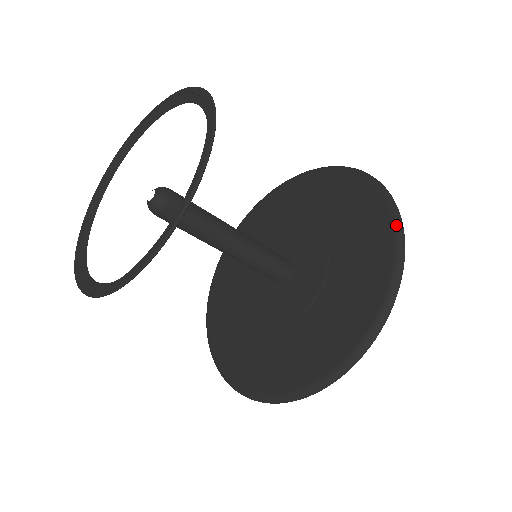
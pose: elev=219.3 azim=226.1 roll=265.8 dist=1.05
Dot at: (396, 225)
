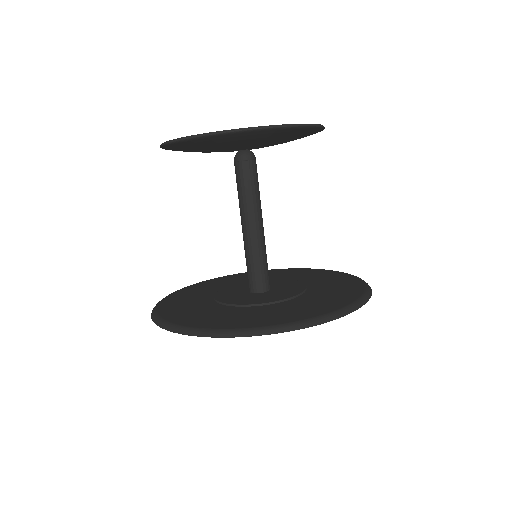
Dot at: (366, 283)
